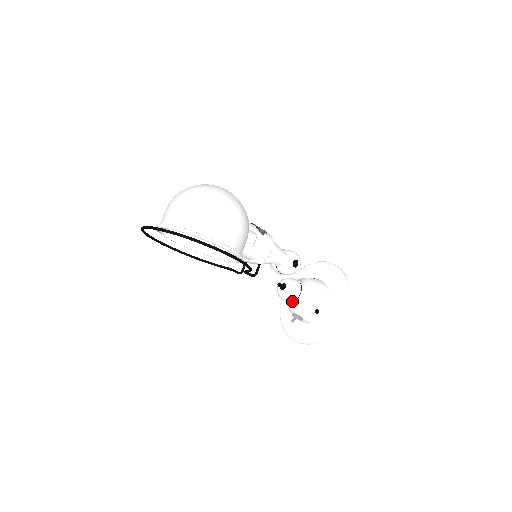
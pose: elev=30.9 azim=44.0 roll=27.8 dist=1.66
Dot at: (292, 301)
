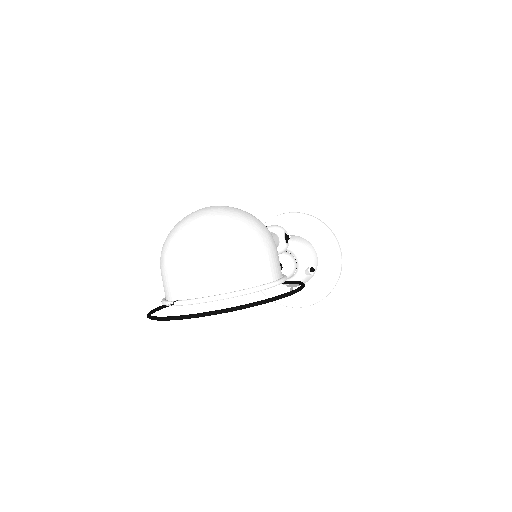
Dot at: occluded
